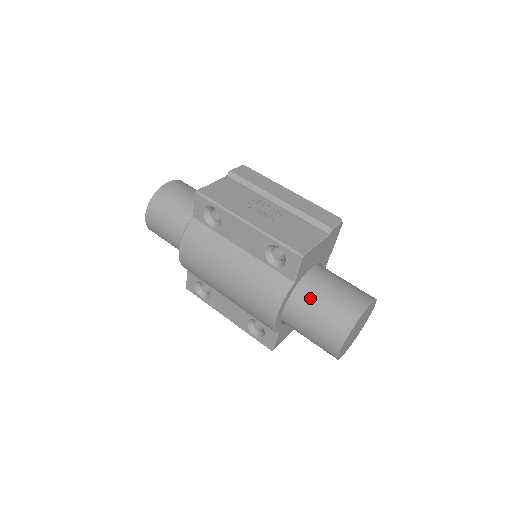
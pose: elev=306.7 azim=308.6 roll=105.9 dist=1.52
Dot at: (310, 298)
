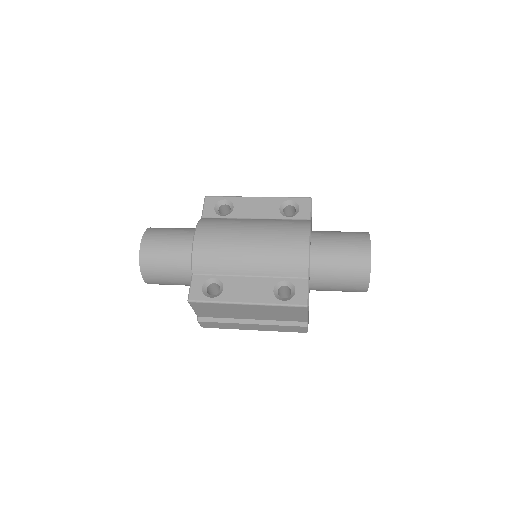
Dot at: (326, 232)
